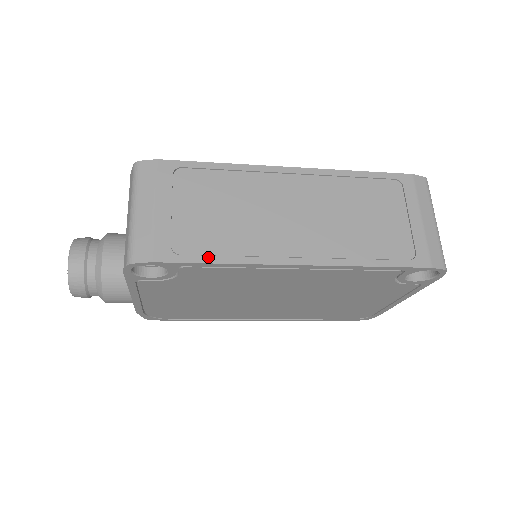
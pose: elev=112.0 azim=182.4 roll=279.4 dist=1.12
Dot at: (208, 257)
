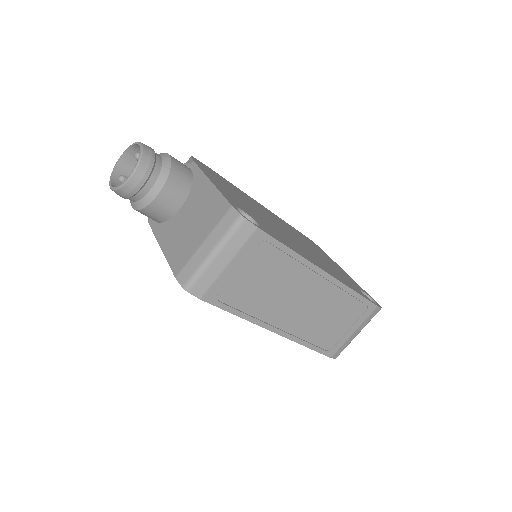
Dot at: (233, 309)
